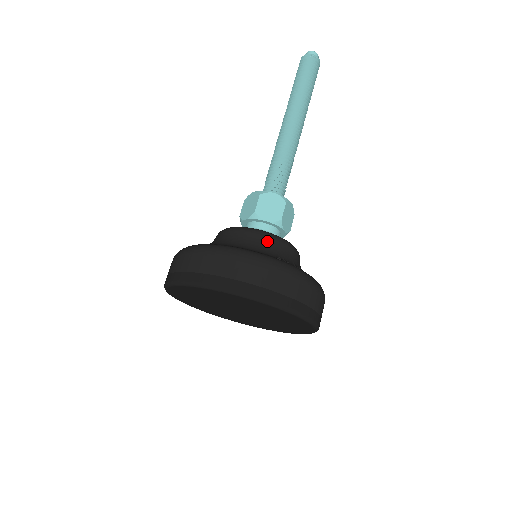
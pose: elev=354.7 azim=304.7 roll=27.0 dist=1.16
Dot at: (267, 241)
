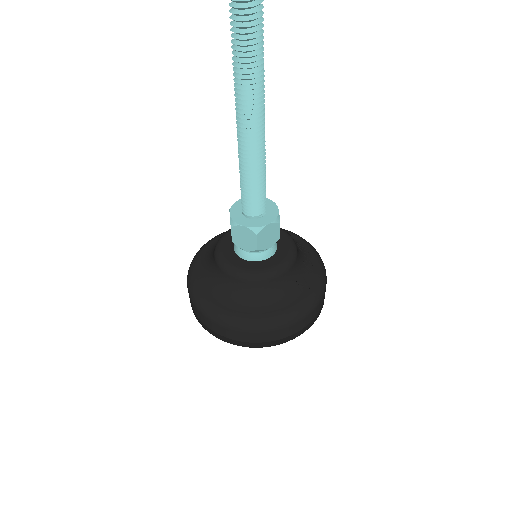
Dot at: (285, 277)
